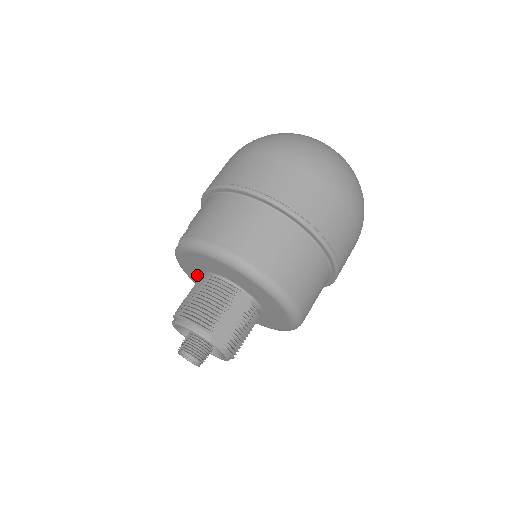
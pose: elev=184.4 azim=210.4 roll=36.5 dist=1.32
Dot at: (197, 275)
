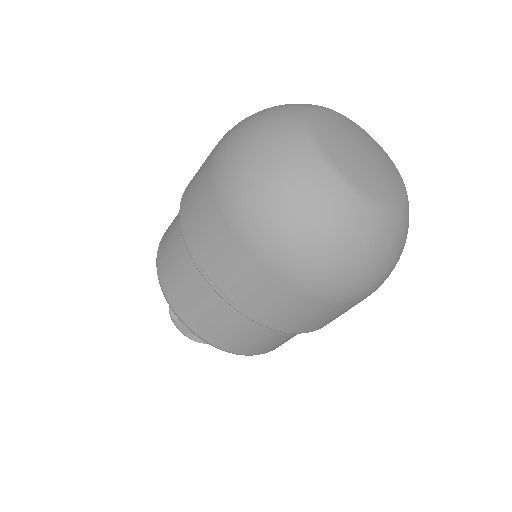
Dot at: occluded
